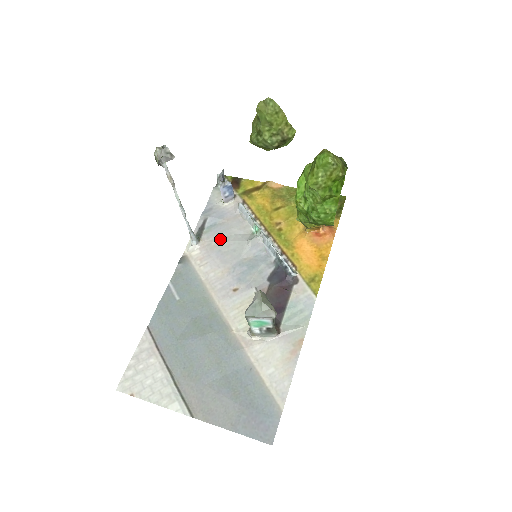
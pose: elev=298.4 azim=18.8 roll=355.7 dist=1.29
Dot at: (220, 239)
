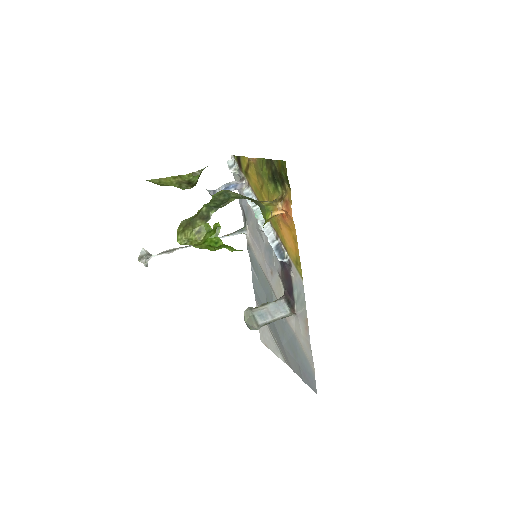
Dot at: (252, 226)
